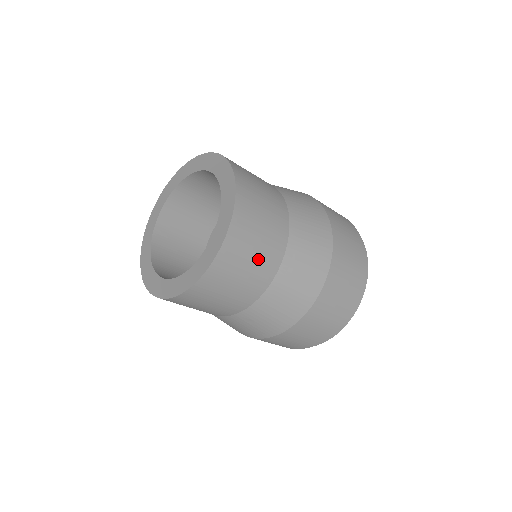
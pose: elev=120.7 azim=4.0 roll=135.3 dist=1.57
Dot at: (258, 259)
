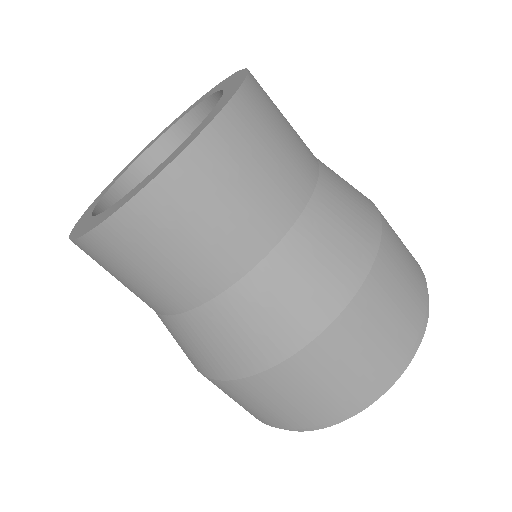
Dot at: (133, 287)
